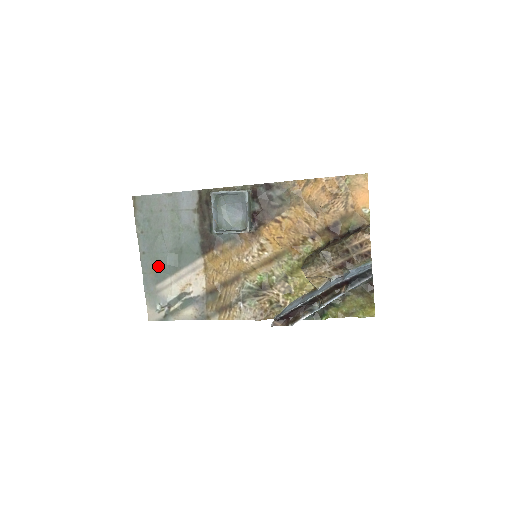
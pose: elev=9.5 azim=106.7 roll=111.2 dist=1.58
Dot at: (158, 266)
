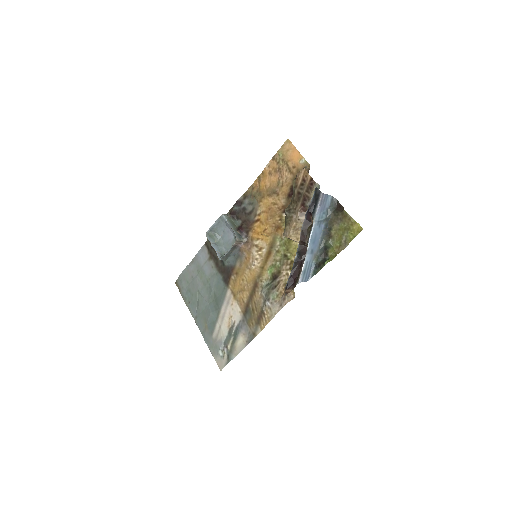
Dot at: (207, 319)
